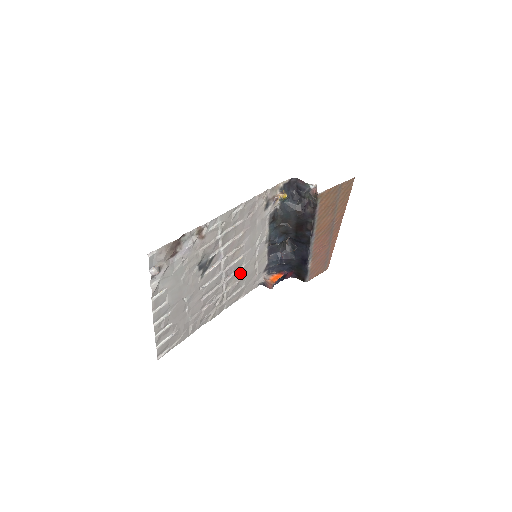
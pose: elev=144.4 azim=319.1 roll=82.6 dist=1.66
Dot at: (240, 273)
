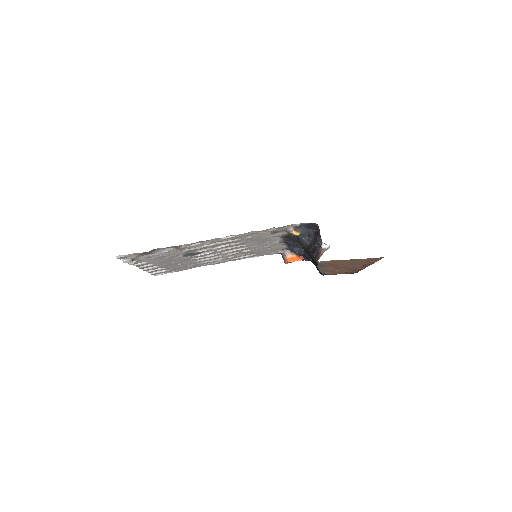
Dot at: (247, 252)
